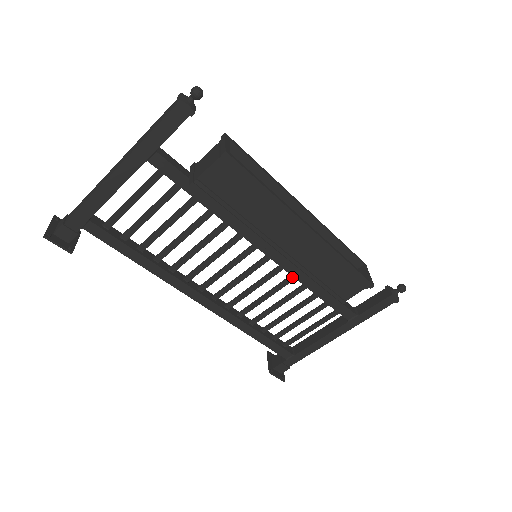
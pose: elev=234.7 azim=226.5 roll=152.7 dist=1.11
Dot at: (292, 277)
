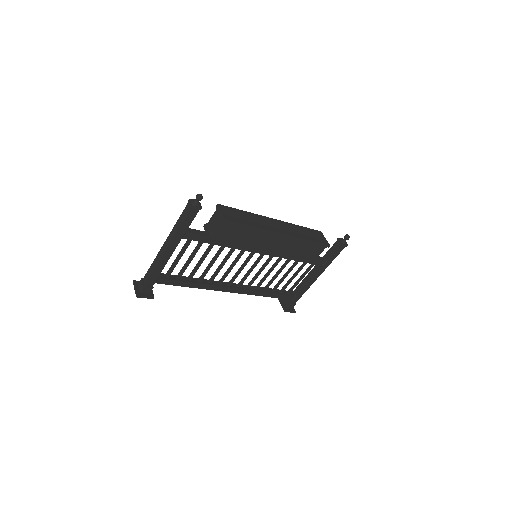
Dot at: (280, 258)
